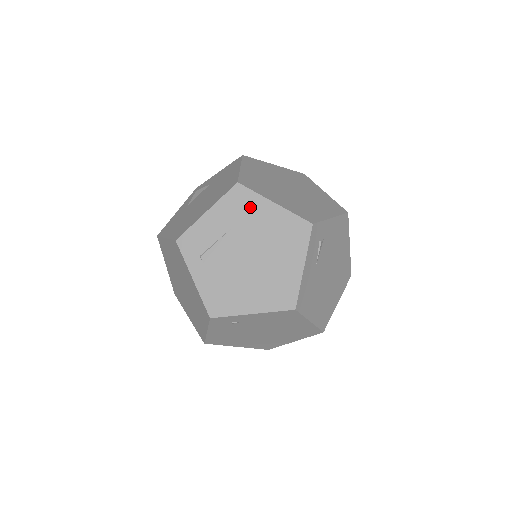
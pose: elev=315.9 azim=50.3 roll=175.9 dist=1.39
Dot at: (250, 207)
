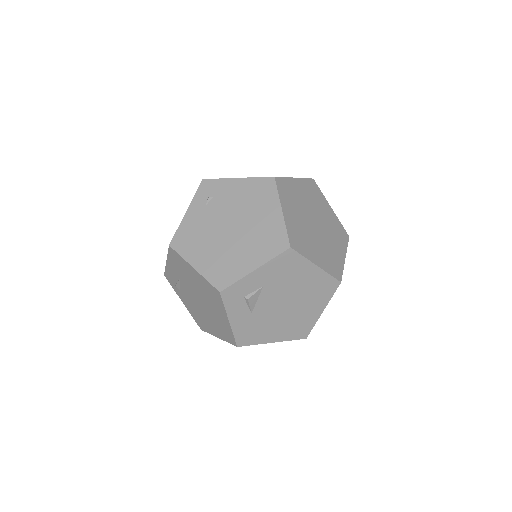
Dot at: occluded
